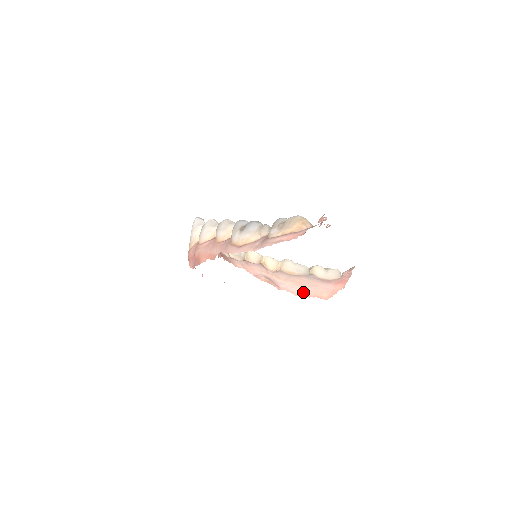
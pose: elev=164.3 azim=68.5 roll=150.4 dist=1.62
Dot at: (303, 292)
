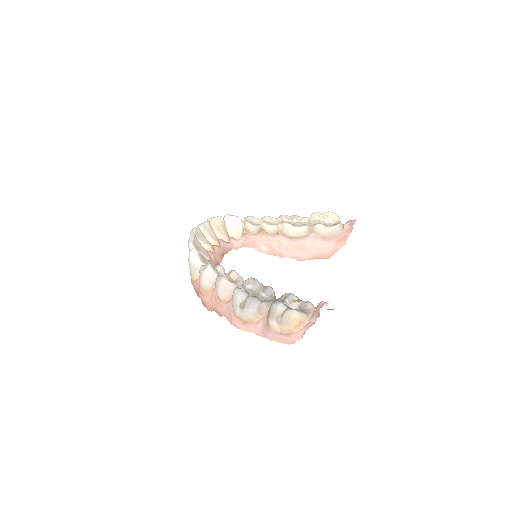
Dot at: (305, 257)
